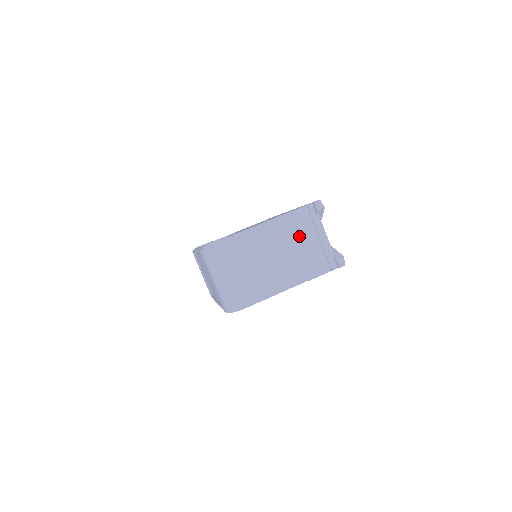
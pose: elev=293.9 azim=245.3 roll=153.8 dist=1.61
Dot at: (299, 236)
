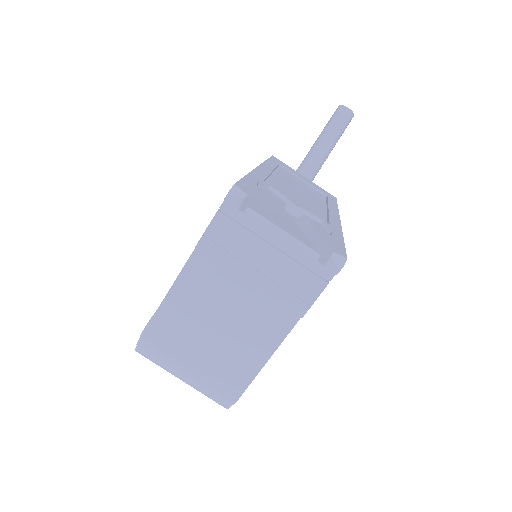
Dot at: (241, 263)
